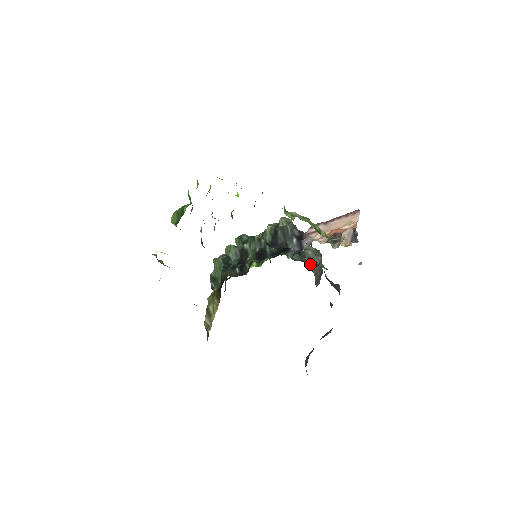
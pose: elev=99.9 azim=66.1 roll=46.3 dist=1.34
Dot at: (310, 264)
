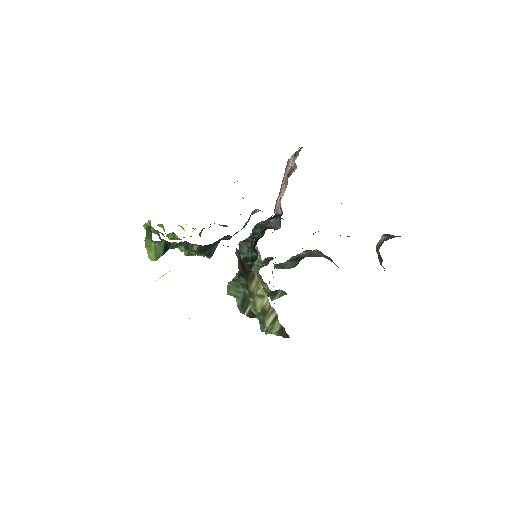
Dot at: occluded
